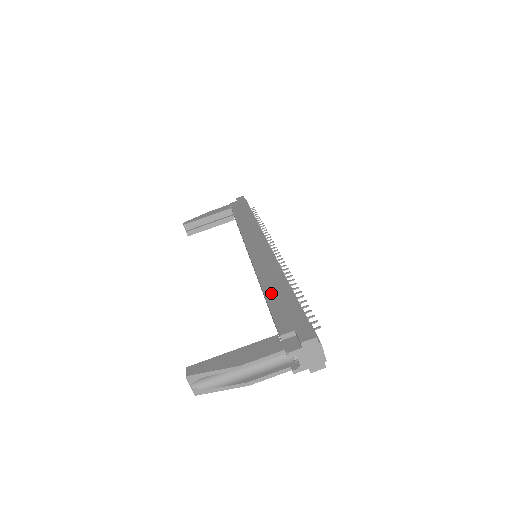
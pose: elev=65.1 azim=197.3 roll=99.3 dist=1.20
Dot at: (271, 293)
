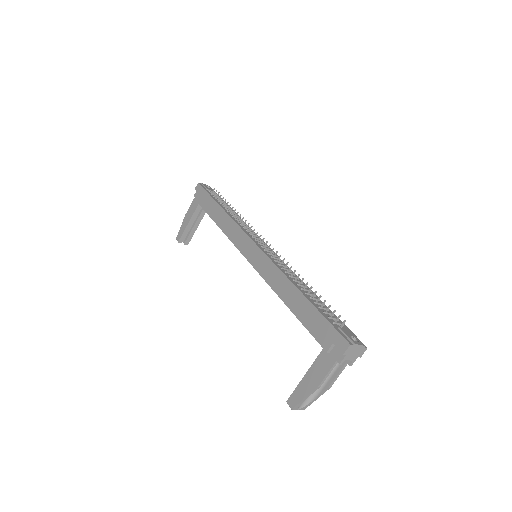
Dot at: (295, 309)
